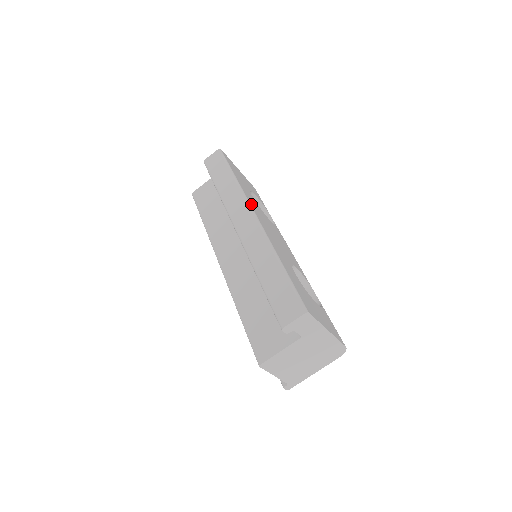
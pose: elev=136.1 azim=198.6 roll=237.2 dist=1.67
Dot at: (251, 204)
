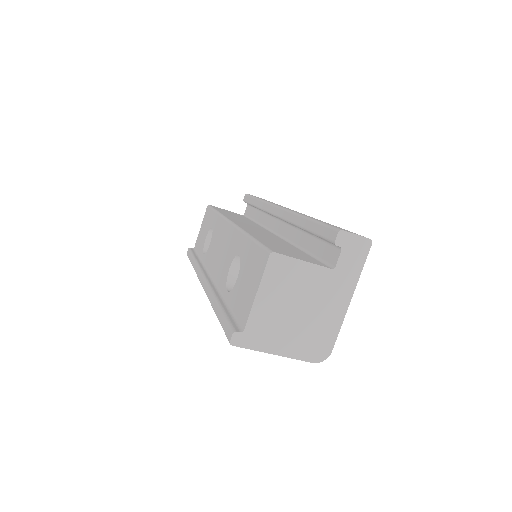
Dot at: occluded
